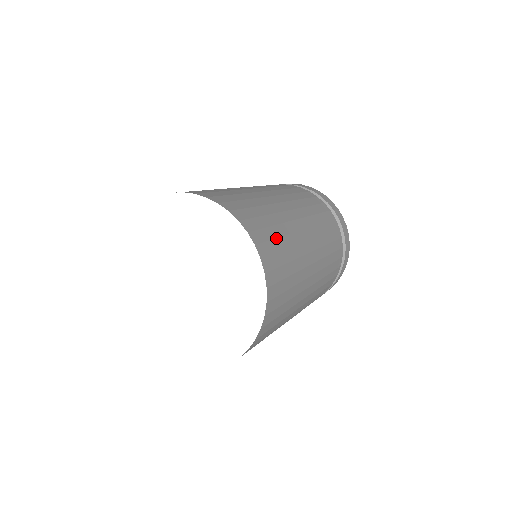
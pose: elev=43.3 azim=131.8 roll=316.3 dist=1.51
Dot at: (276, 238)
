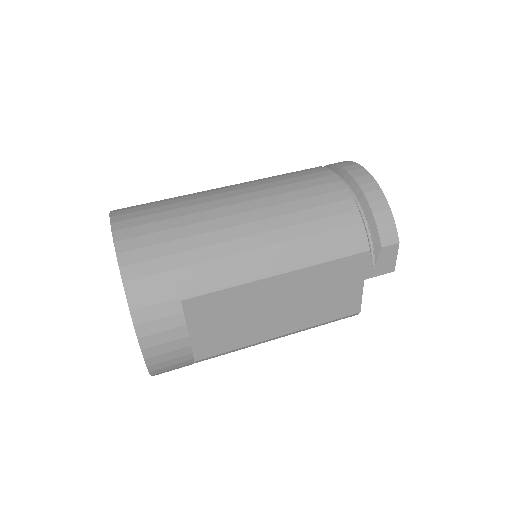
Dot at: (155, 204)
